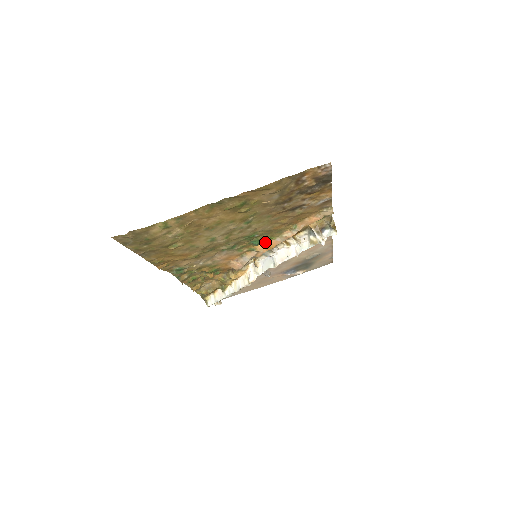
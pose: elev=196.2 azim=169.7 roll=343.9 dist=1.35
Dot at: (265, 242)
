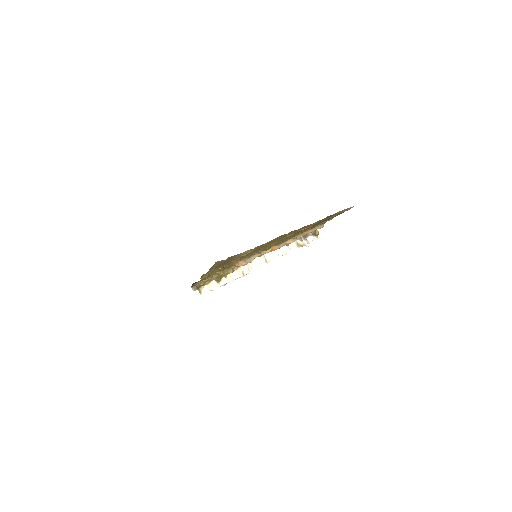
Dot at: (271, 247)
